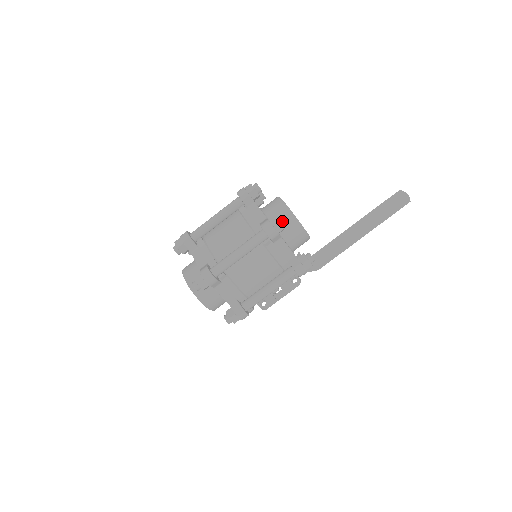
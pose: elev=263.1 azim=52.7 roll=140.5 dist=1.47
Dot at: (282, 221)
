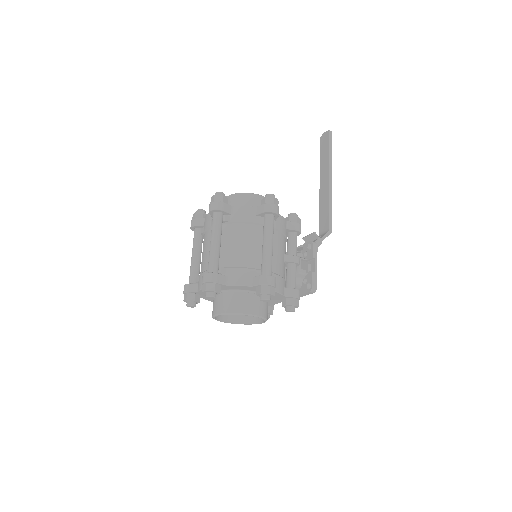
Dot at: (217, 194)
